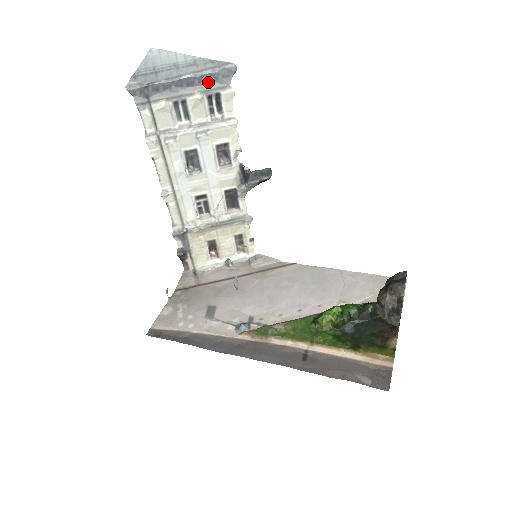
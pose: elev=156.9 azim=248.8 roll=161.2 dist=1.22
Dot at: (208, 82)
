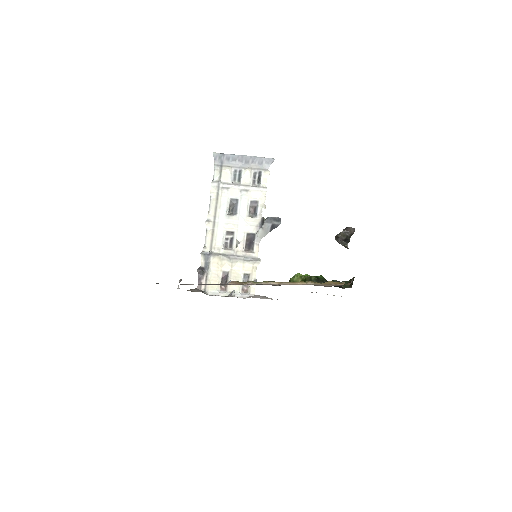
Dot at: (257, 164)
